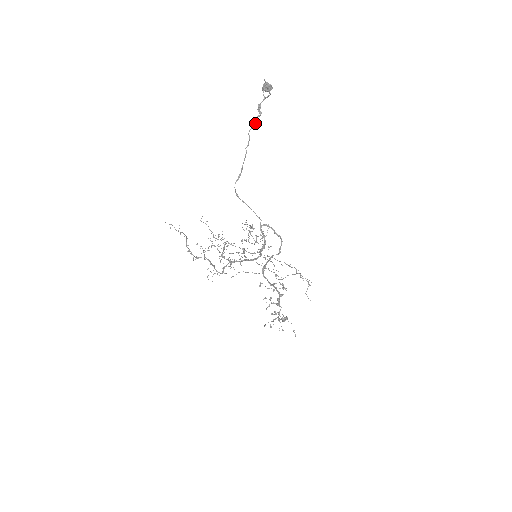
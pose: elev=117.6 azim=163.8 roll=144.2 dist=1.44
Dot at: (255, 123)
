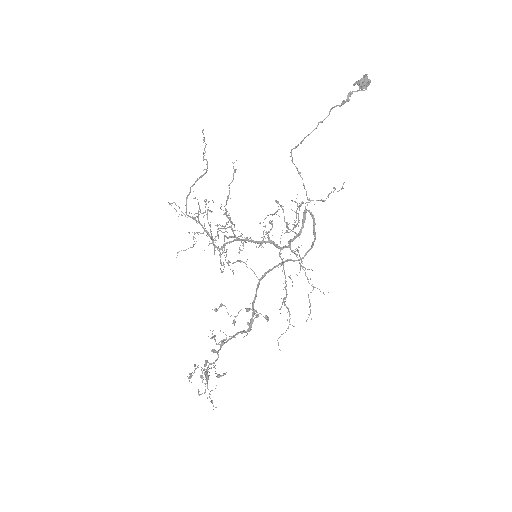
Dot at: (341, 105)
